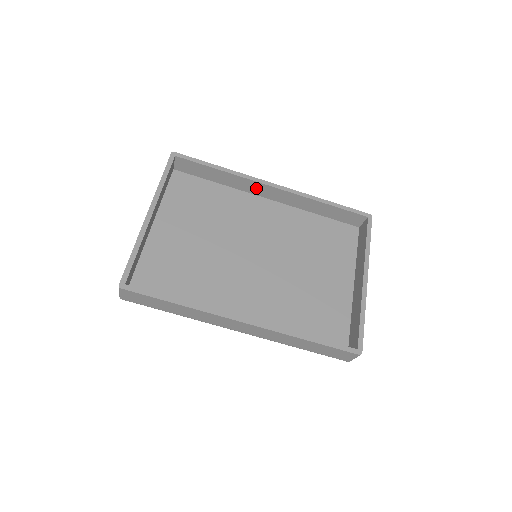
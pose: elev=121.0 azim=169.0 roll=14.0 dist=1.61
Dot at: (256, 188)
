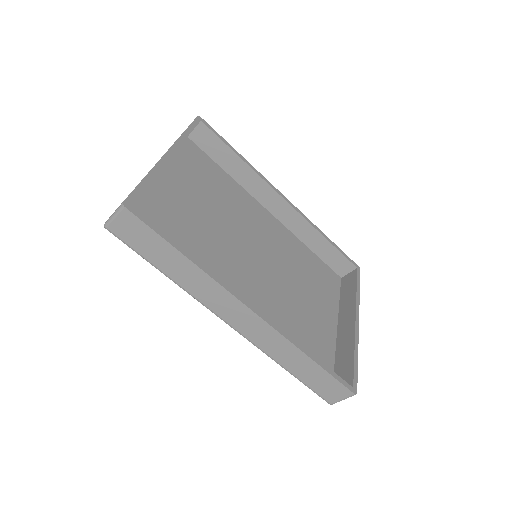
Dot at: (265, 194)
